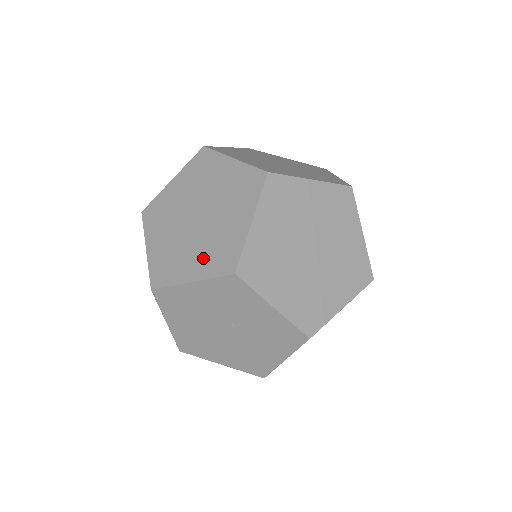
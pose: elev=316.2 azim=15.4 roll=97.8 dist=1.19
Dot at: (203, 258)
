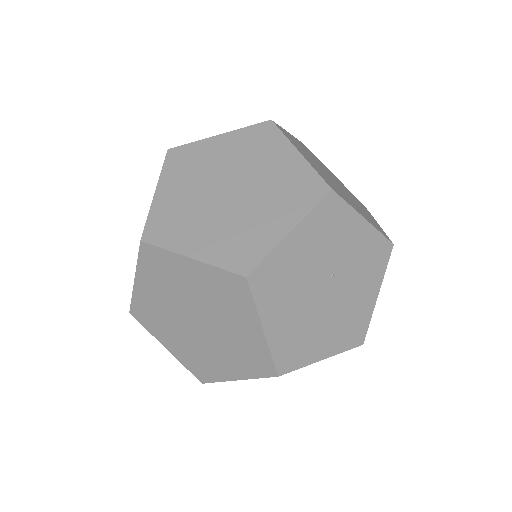
Dot at: (281, 206)
